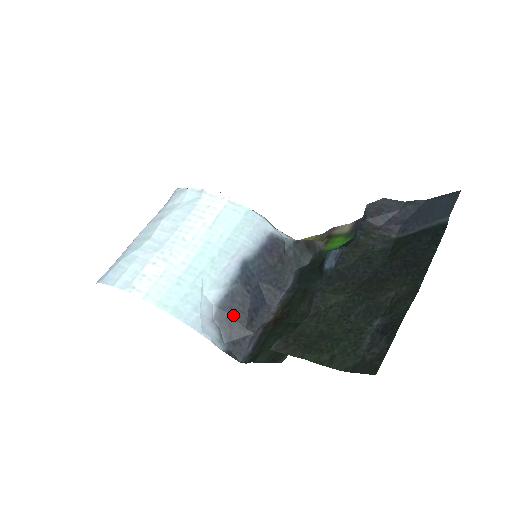
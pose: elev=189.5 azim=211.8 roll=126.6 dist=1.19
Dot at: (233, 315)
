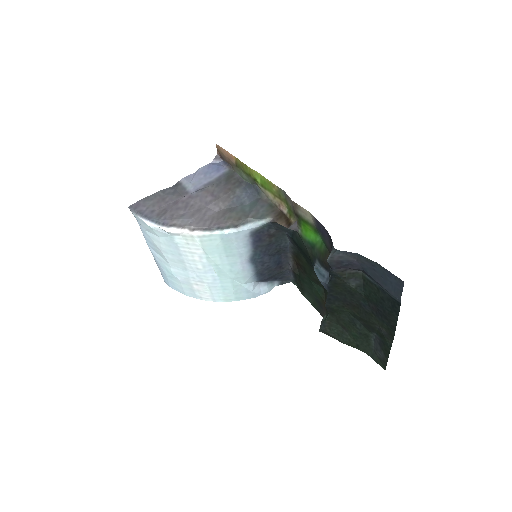
Dot at: (269, 276)
